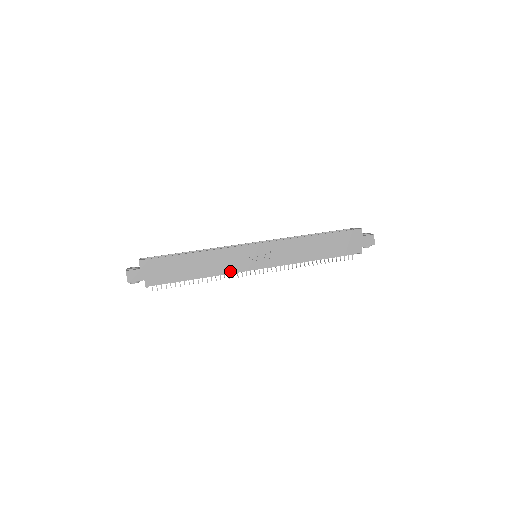
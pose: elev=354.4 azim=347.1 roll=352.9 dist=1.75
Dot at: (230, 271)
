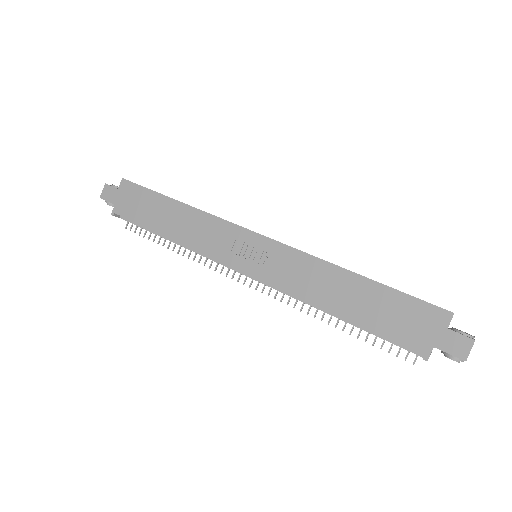
Dot at: (205, 252)
